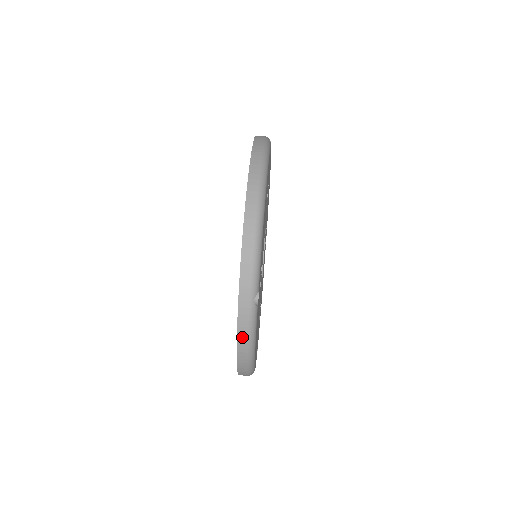
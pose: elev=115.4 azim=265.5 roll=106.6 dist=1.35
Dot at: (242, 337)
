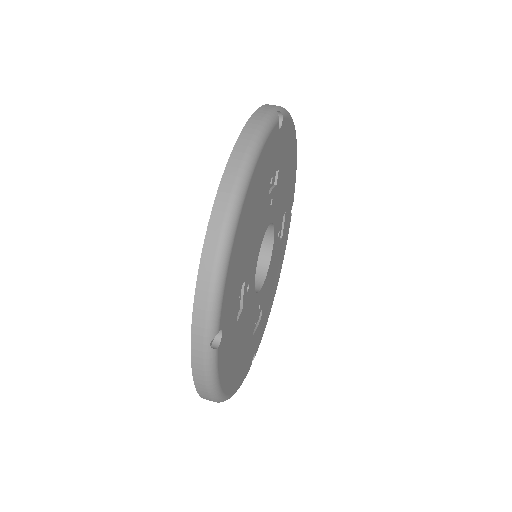
Dot at: (199, 378)
